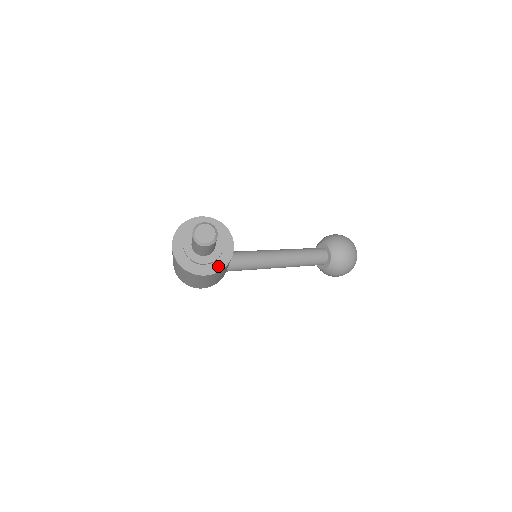
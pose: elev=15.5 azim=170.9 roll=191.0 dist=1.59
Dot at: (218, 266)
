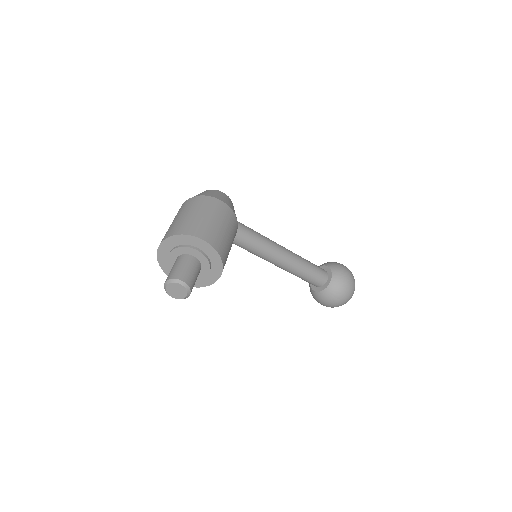
Dot at: occluded
